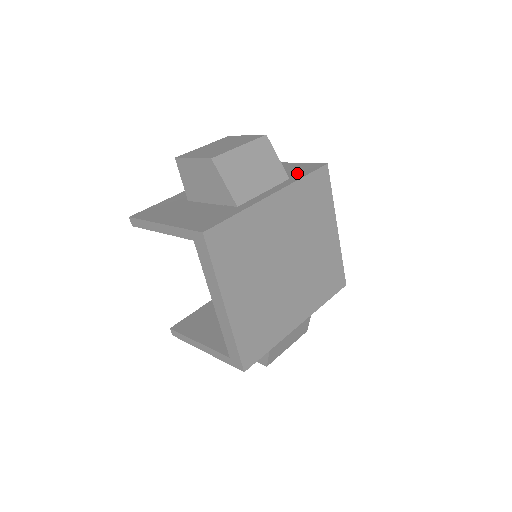
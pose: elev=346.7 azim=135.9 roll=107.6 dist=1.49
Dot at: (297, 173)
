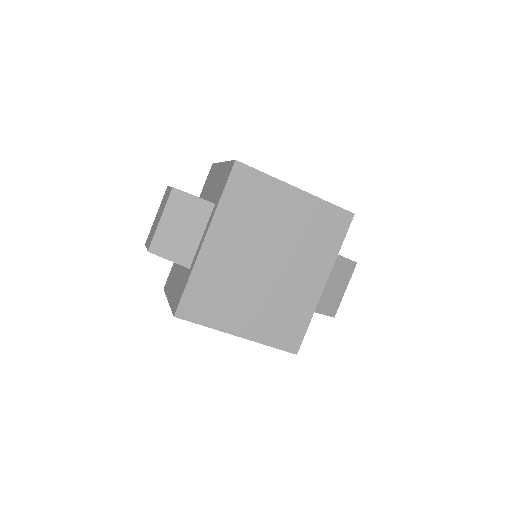
Dot at: (220, 189)
